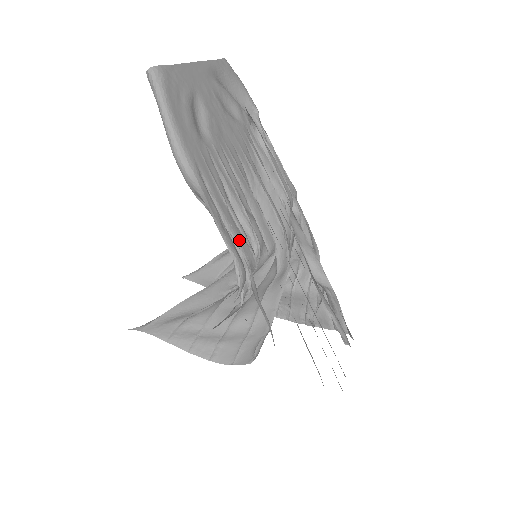
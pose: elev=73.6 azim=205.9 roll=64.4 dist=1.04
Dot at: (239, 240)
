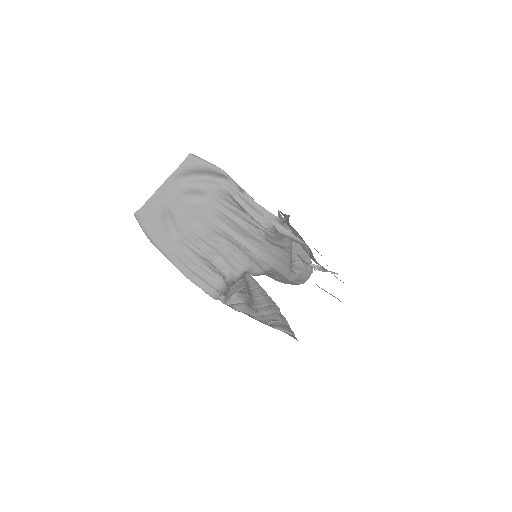
Dot at: (208, 281)
